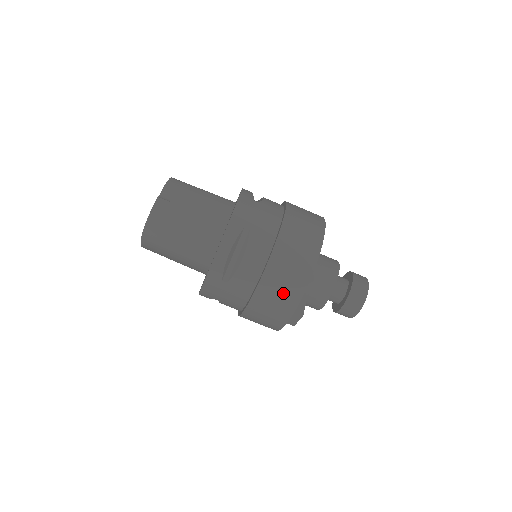
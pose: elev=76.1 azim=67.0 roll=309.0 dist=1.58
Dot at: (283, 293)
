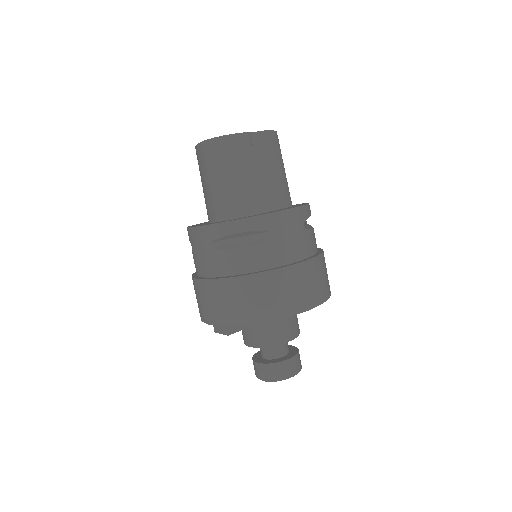
Dot at: (235, 305)
